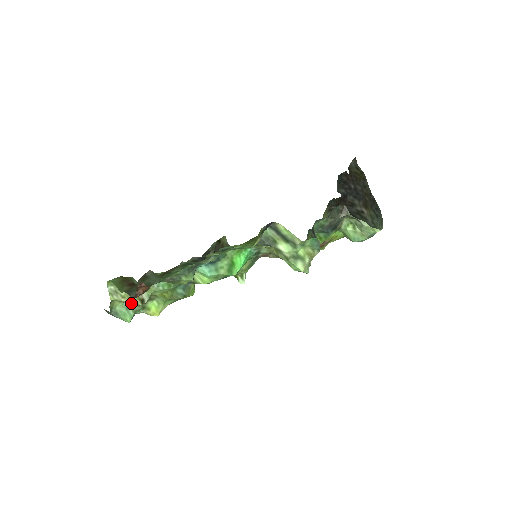
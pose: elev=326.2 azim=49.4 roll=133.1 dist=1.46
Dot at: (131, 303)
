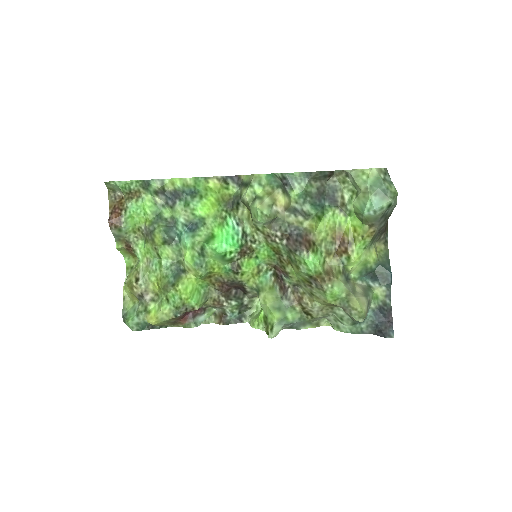
Dot at: (129, 282)
